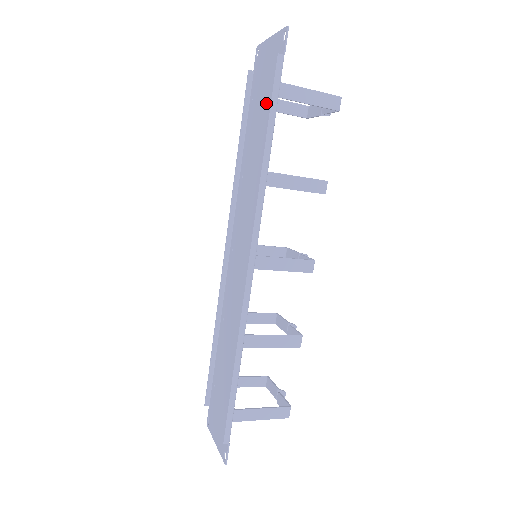
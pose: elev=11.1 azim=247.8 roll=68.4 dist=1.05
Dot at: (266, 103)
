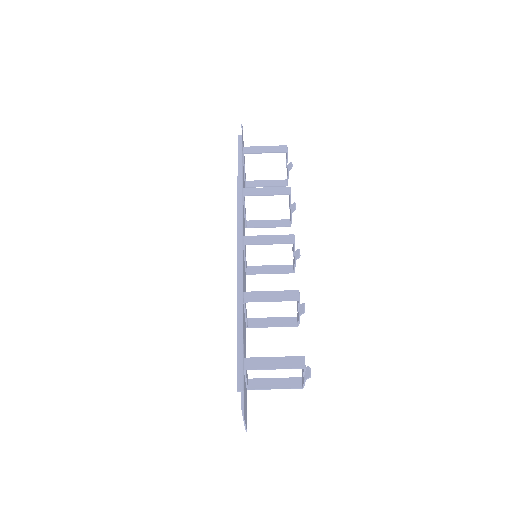
Dot at: occluded
